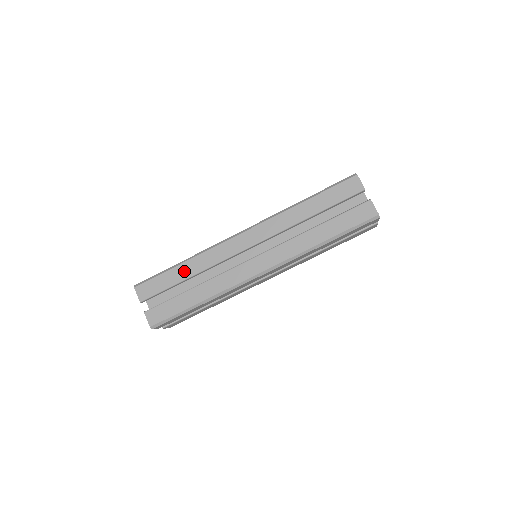
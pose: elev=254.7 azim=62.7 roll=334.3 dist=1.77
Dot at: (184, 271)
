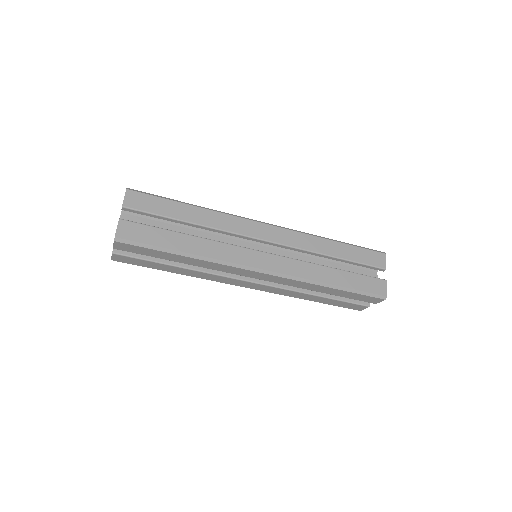
Dot at: (181, 260)
